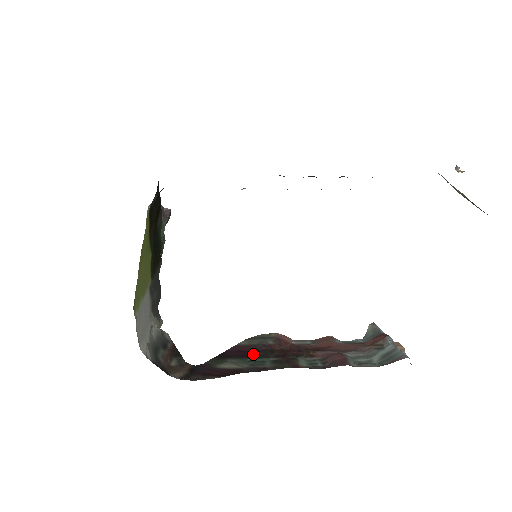
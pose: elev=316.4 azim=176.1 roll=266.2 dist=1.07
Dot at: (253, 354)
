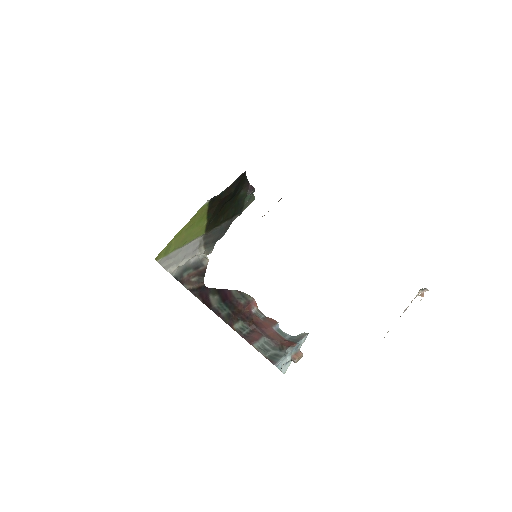
Dot at: (227, 302)
